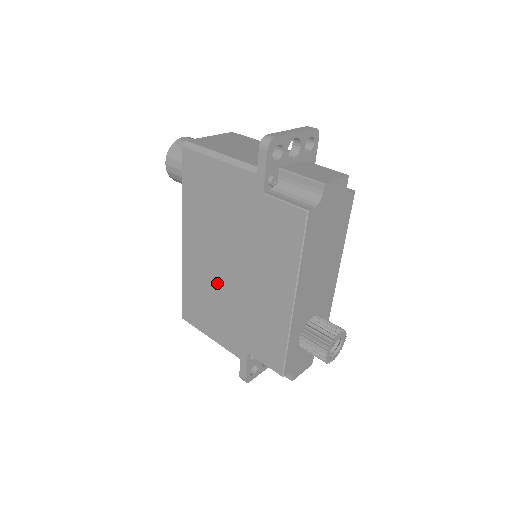
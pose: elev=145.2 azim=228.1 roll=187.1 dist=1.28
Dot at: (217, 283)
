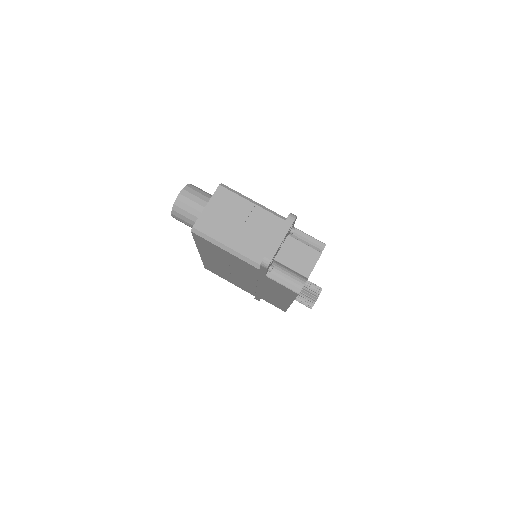
Dot at: (233, 275)
